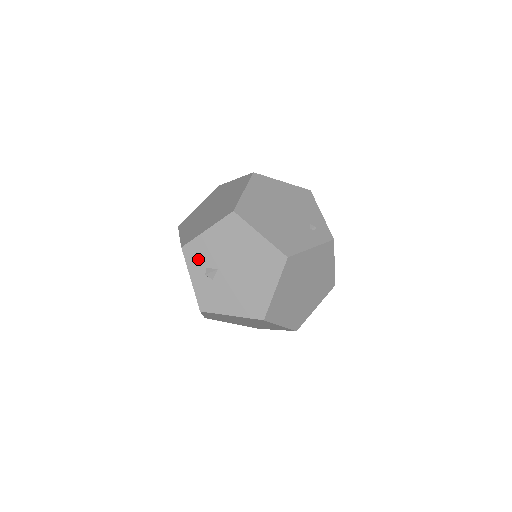
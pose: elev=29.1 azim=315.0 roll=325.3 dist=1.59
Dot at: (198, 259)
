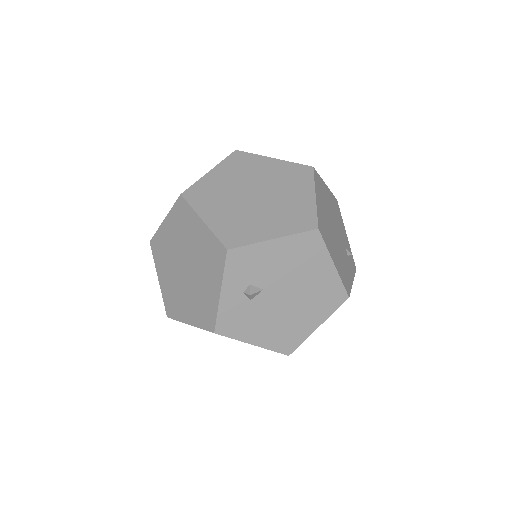
Dot at: (244, 271)
